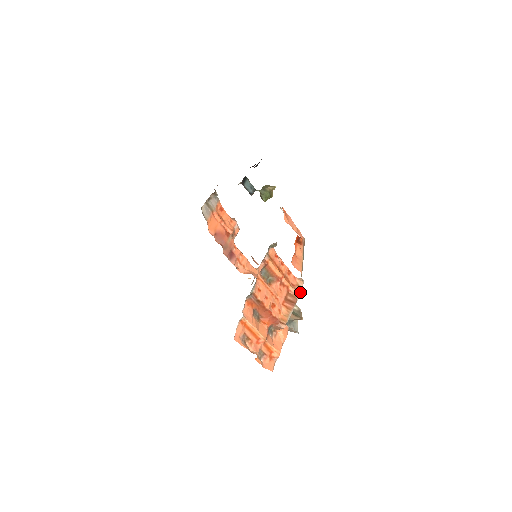
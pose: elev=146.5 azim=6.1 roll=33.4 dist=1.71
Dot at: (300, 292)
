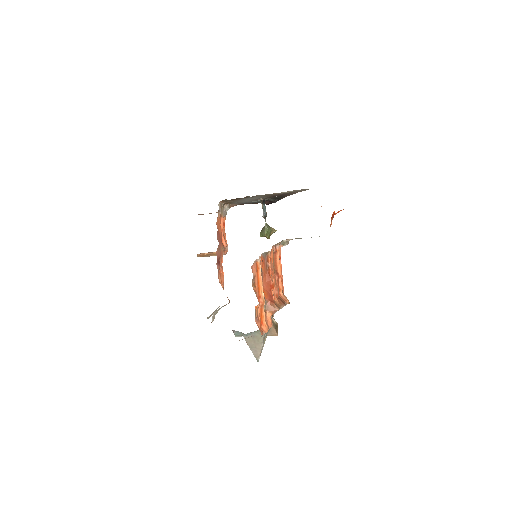
Dot at: (288, 301)
